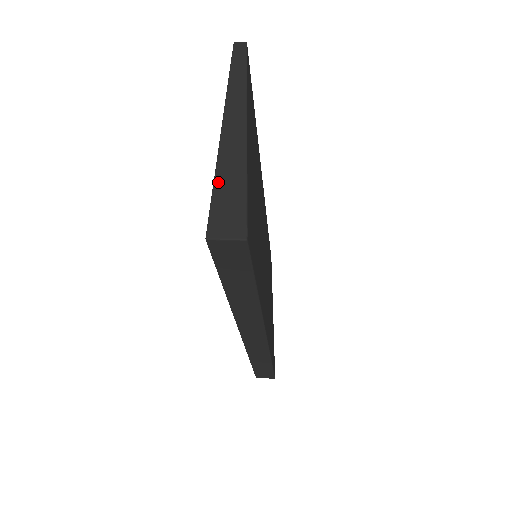
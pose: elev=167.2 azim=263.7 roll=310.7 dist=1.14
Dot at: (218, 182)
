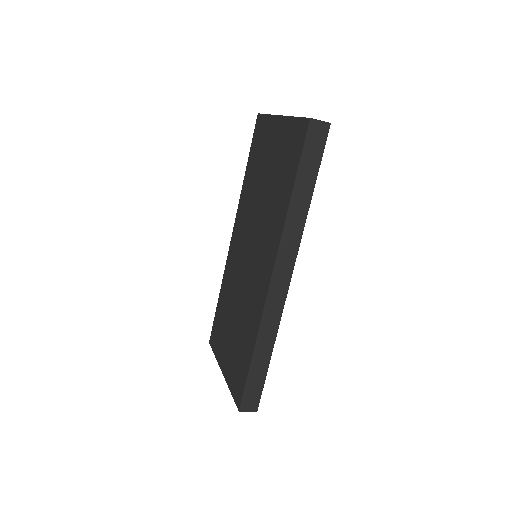
Dot at: (297, 117)
